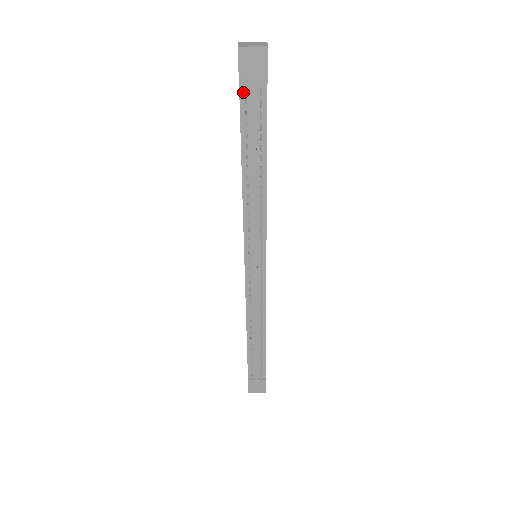
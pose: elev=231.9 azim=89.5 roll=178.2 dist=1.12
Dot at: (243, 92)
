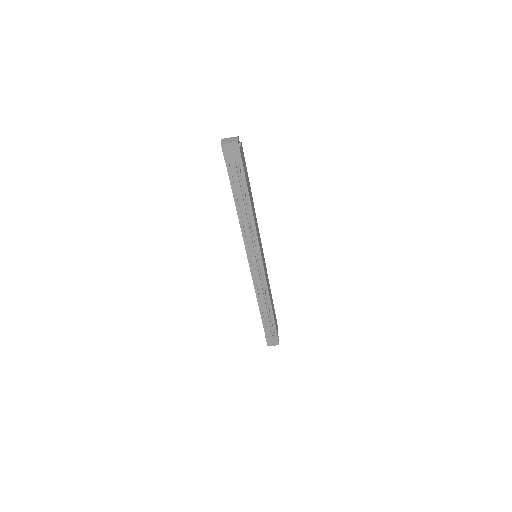
Dot at: (229, 166)
